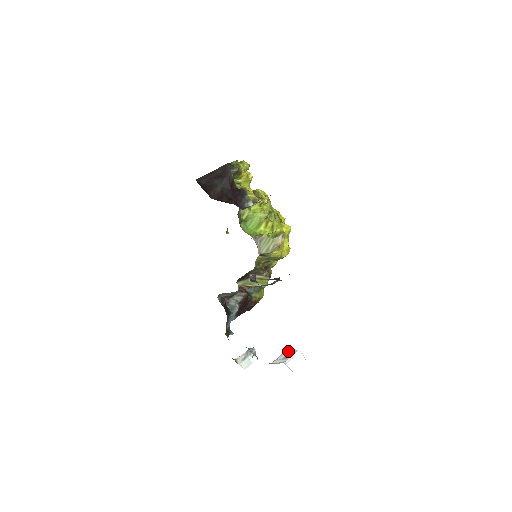
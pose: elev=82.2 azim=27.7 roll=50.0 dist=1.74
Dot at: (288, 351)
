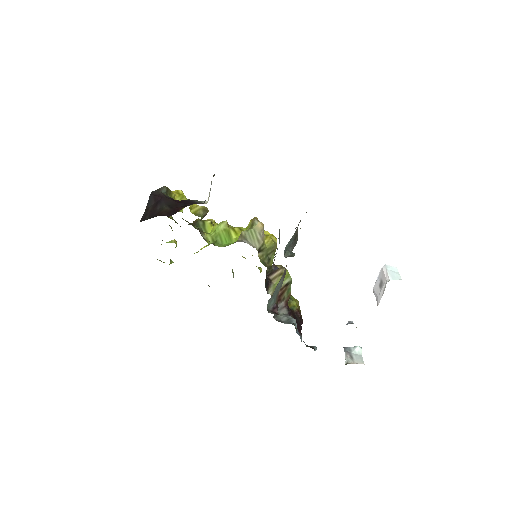
Dot at: (375, 284)
